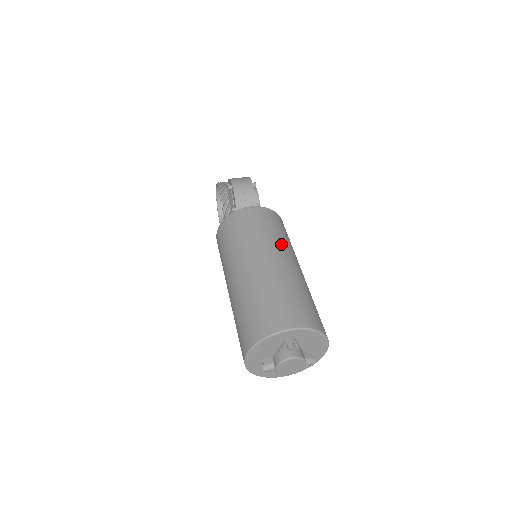
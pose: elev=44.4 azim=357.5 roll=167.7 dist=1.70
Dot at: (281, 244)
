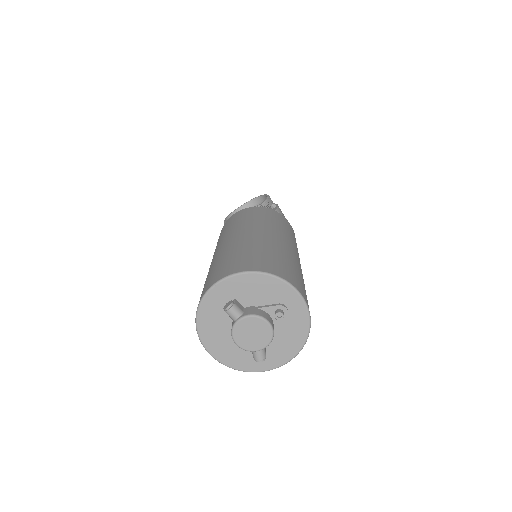
Dot at: occluded
